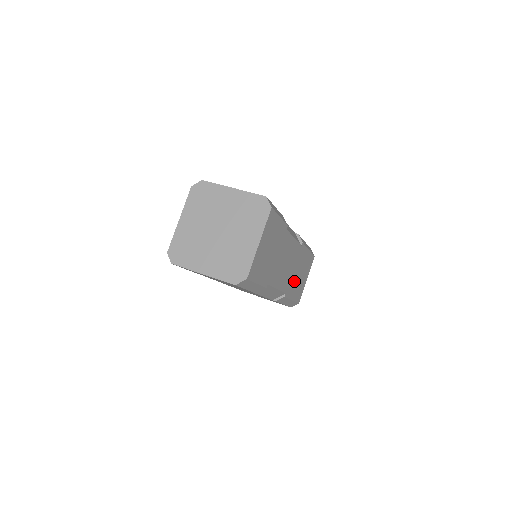
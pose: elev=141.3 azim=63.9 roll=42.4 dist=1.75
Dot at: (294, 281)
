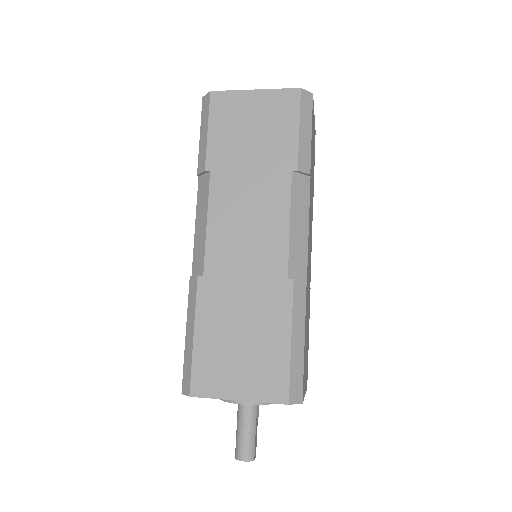
Dot at: occluded
